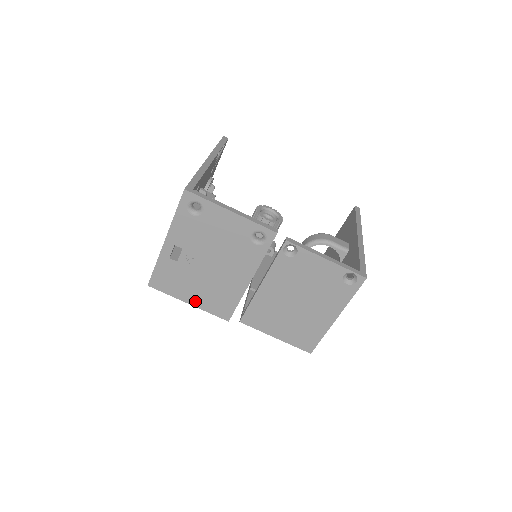
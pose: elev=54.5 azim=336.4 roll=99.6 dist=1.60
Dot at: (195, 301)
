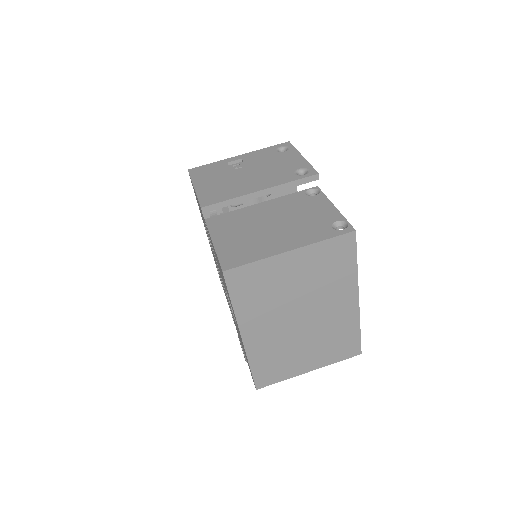
Dot at: (201, 188)
